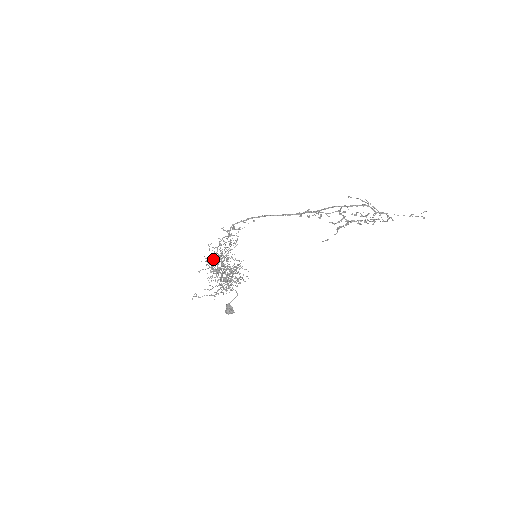
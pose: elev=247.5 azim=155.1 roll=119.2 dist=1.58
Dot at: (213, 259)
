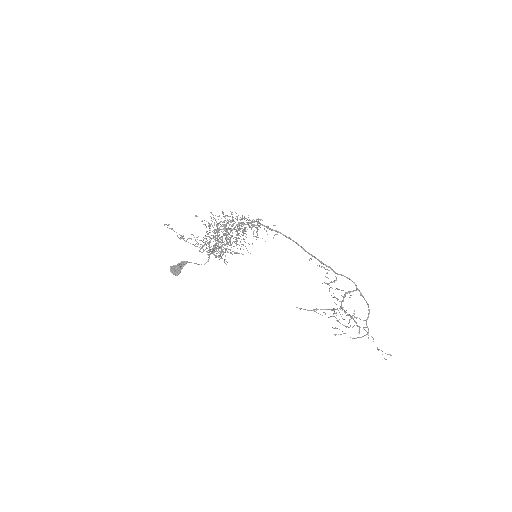
Dot at: occluded
